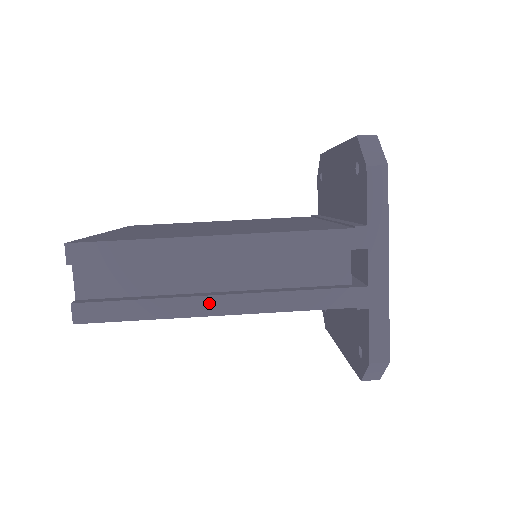
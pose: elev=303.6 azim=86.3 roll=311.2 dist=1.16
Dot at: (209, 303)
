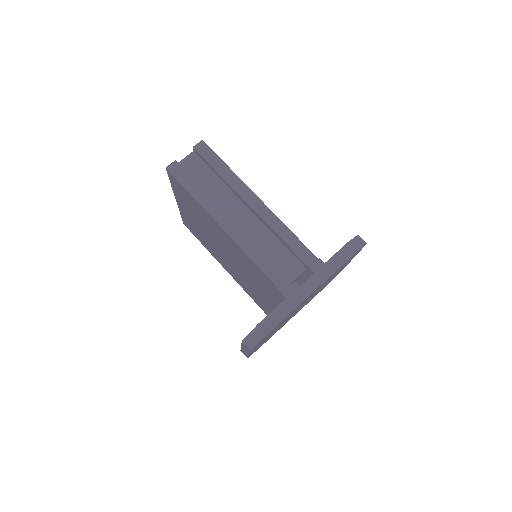
Dot at: (225, 219)
